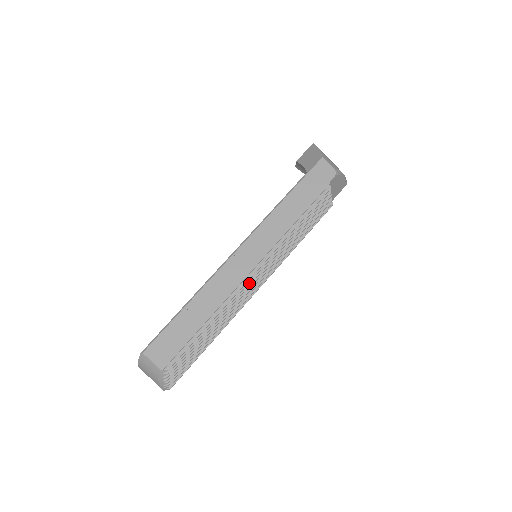
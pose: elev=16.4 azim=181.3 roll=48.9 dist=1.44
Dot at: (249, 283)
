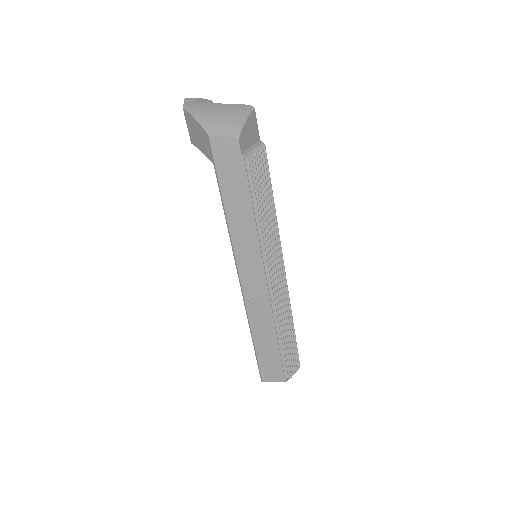
Dot at: (274, 286)
